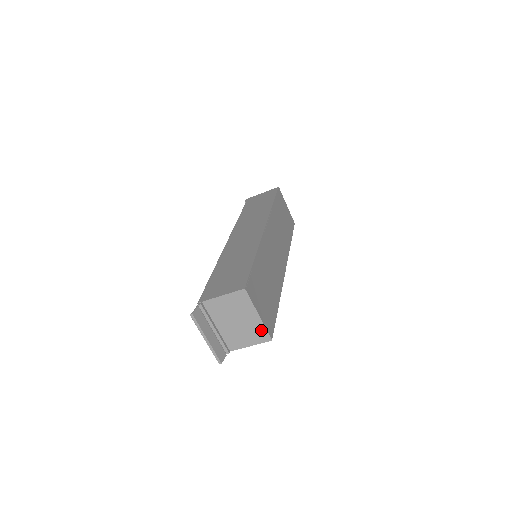
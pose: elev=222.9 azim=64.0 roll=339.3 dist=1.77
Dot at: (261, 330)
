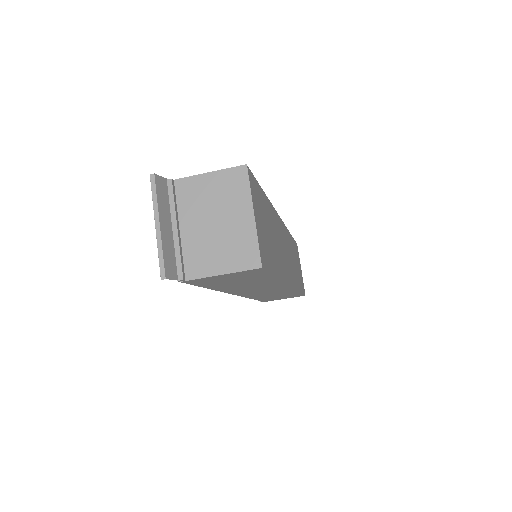
Dot at: (249, 244)
